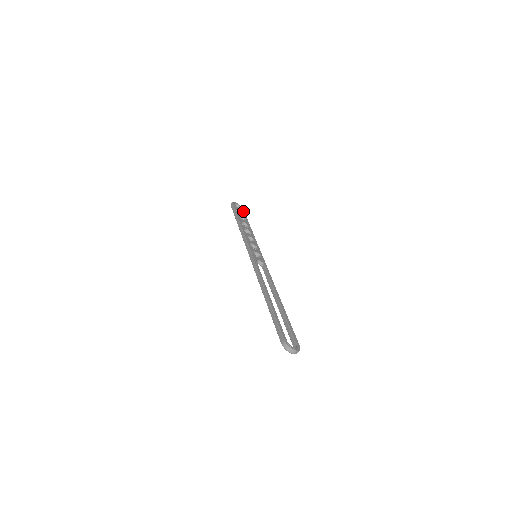
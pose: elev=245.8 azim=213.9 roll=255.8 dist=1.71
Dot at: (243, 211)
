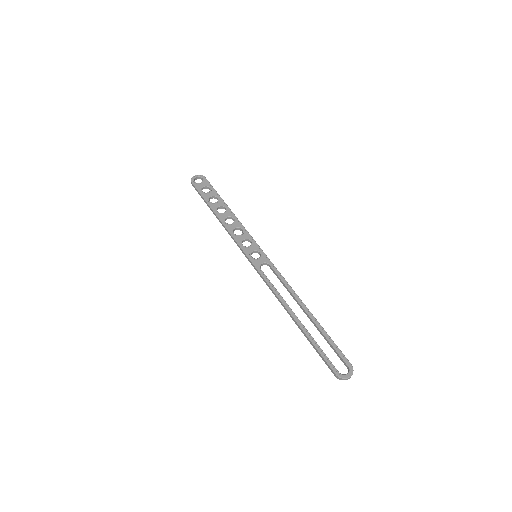
Dot at: (207, 183)
